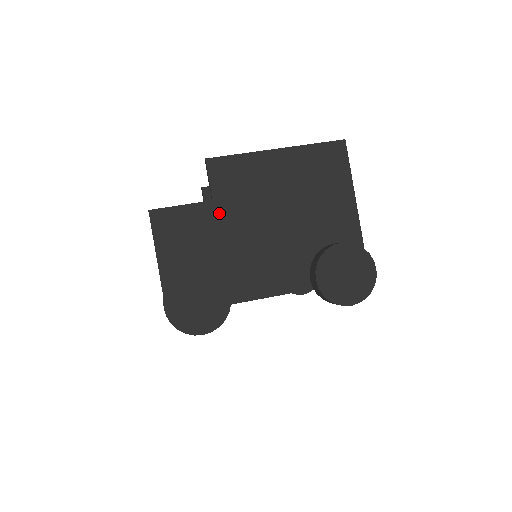
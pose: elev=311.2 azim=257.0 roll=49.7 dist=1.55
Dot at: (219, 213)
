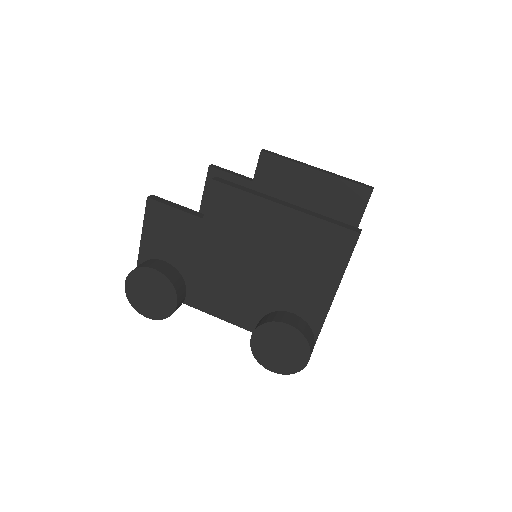
Dot at: (204, 232)
